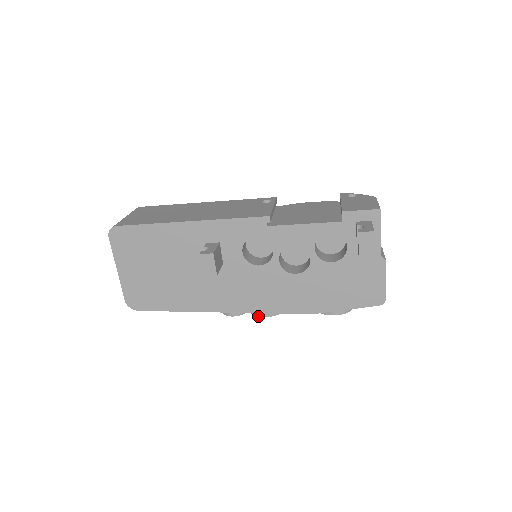
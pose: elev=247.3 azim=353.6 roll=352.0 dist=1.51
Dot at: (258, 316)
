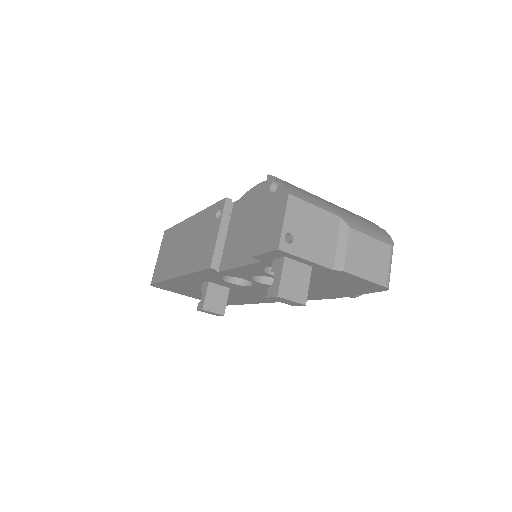
Dot at: occluded
